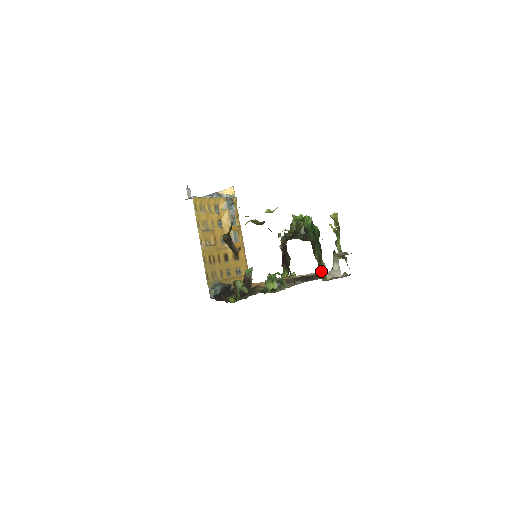
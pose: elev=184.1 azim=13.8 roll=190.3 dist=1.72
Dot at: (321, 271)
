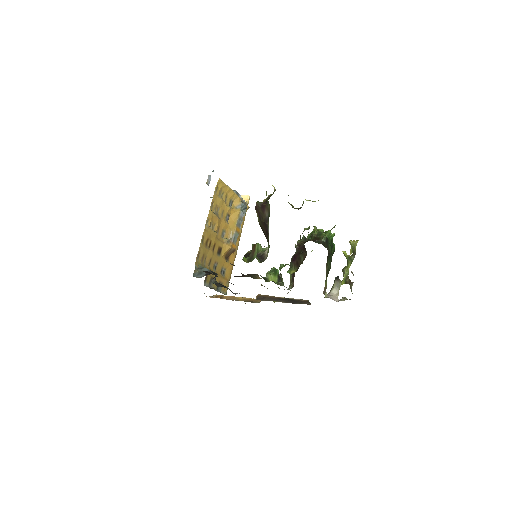
Dot at: (325, 285)
